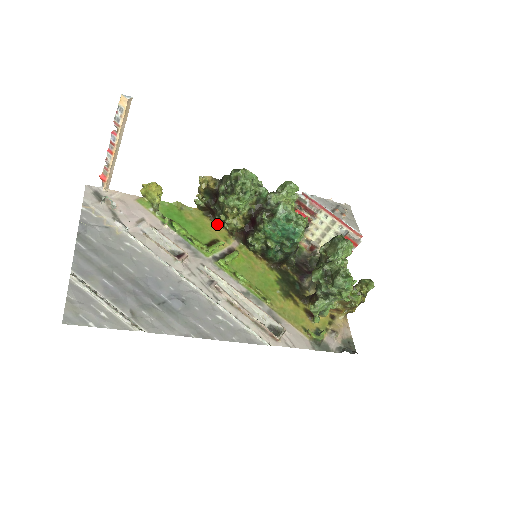
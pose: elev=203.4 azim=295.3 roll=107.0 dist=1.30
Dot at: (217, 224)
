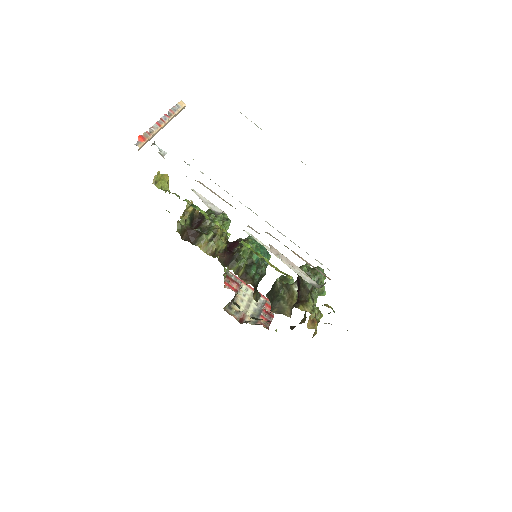
Dot at: (199, 245)
